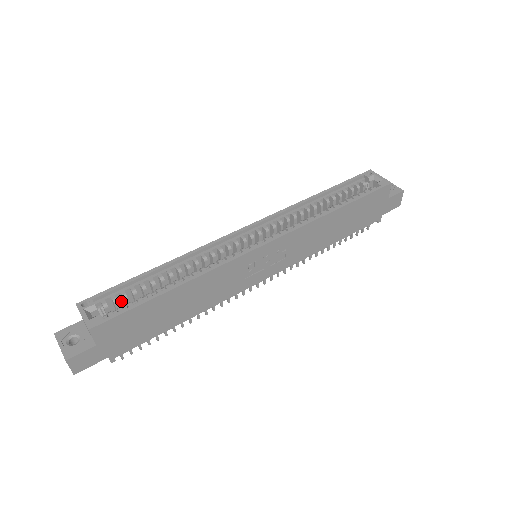
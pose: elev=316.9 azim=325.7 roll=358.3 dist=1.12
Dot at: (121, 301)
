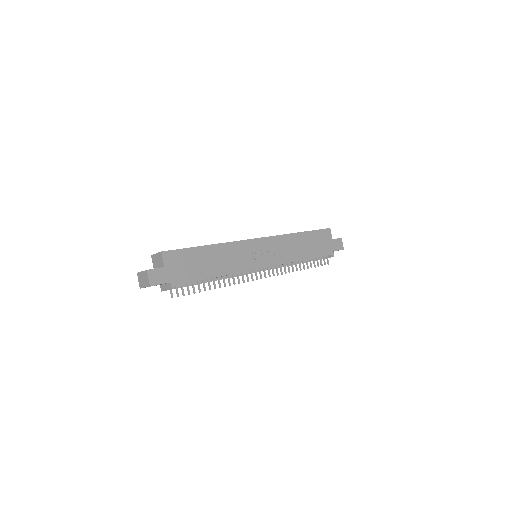
Dot at: occluded
